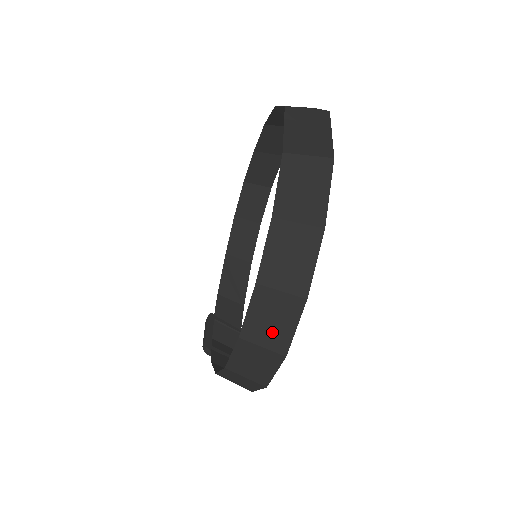
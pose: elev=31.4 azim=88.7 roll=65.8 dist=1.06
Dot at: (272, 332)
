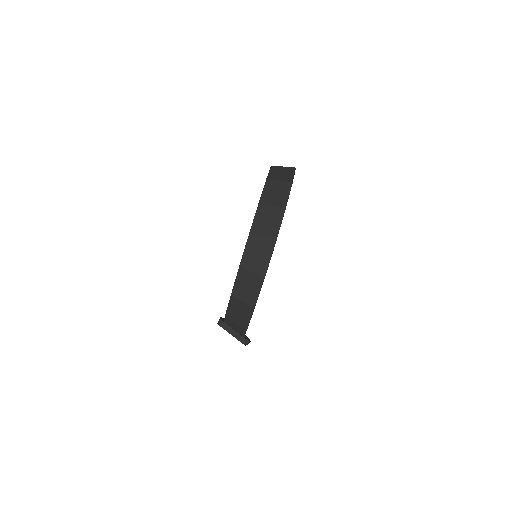
Dot at: (268, 228)
